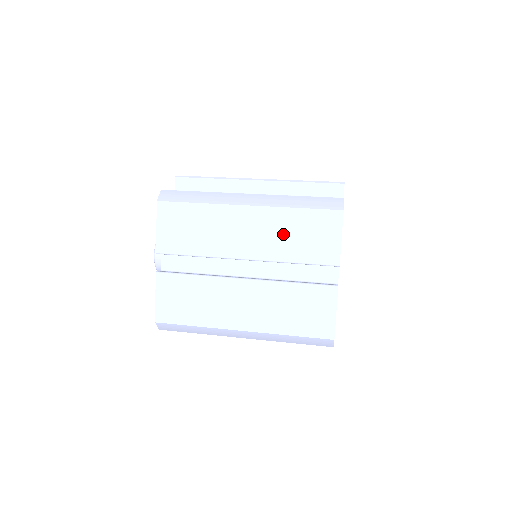
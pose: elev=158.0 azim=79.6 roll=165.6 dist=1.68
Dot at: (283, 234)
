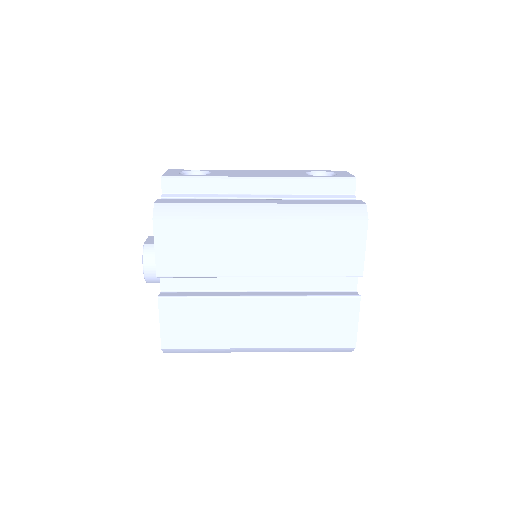
Dot at: (303, 248)
